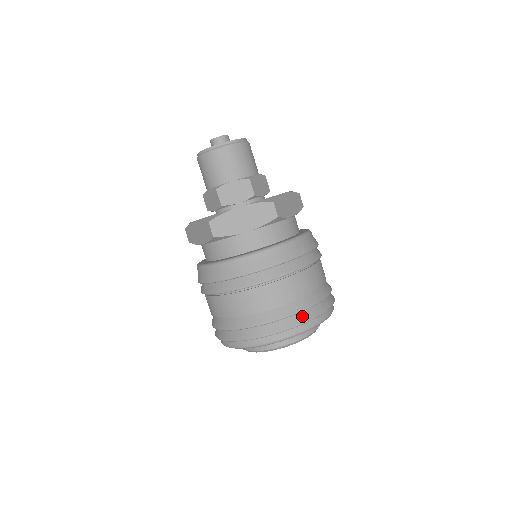
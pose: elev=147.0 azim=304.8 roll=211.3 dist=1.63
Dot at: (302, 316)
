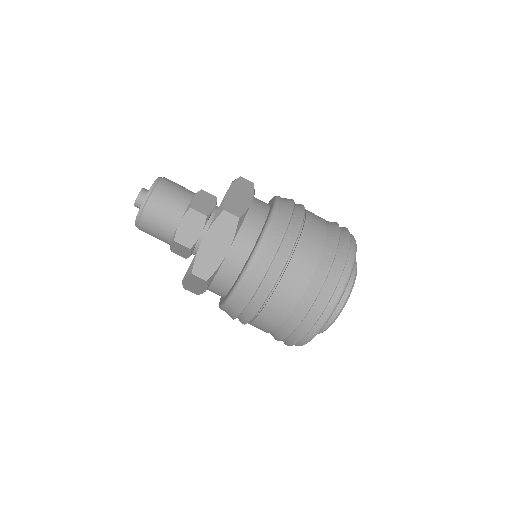
Dot at: (333, 274)
